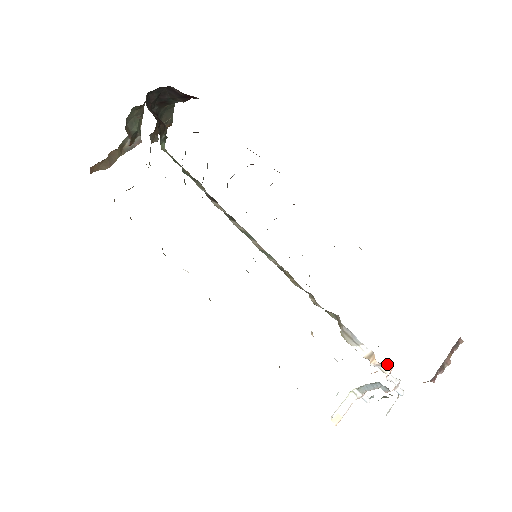
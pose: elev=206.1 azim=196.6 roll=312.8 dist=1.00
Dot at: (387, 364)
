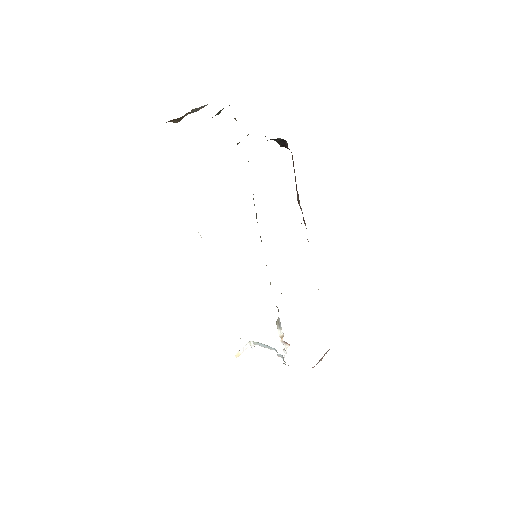
Dot at: (286, 343)
